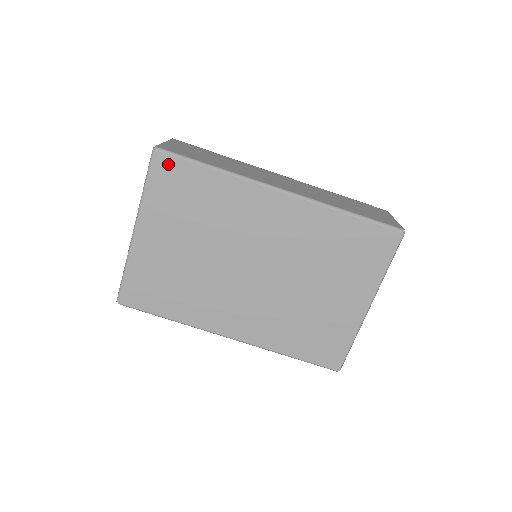
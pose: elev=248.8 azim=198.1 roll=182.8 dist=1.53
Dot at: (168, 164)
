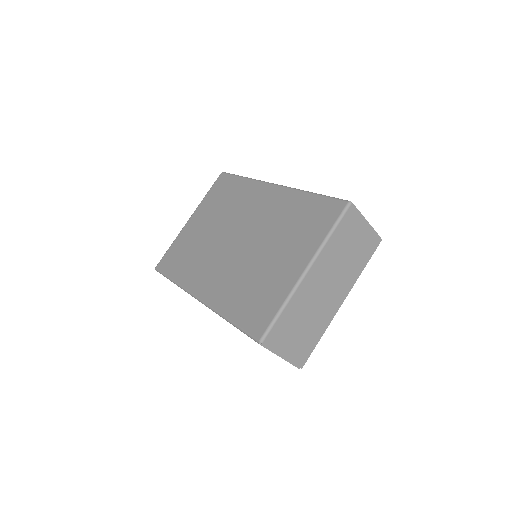
Dot at: (224, 179)
